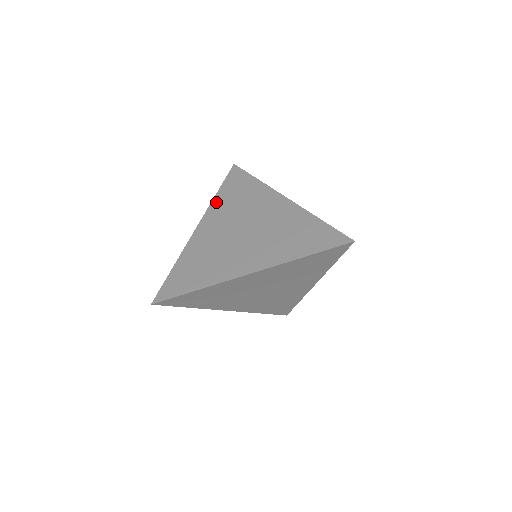
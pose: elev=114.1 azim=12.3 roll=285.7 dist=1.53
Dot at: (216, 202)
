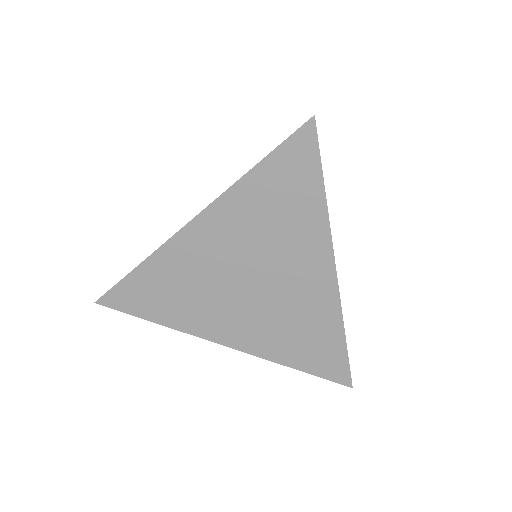
Dot at: occluded
